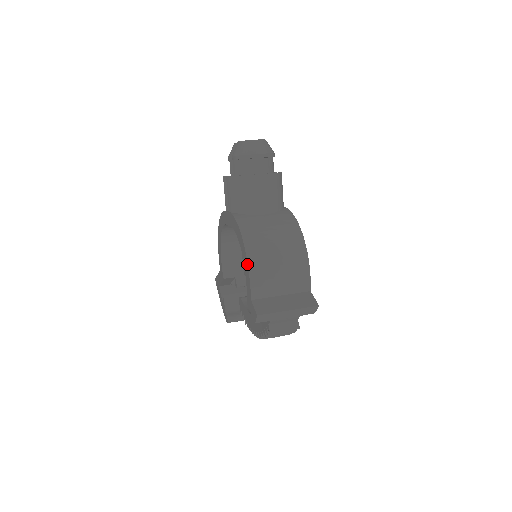
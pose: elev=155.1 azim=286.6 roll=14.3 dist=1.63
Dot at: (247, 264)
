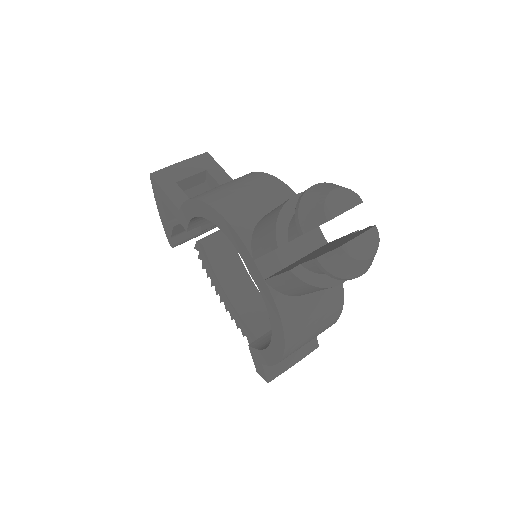
Dot at: (278, 361)
